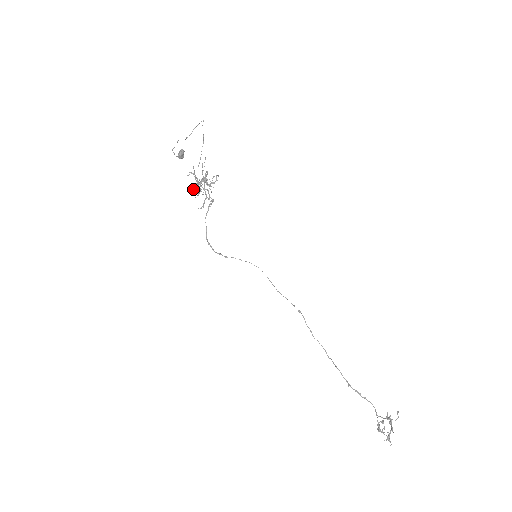
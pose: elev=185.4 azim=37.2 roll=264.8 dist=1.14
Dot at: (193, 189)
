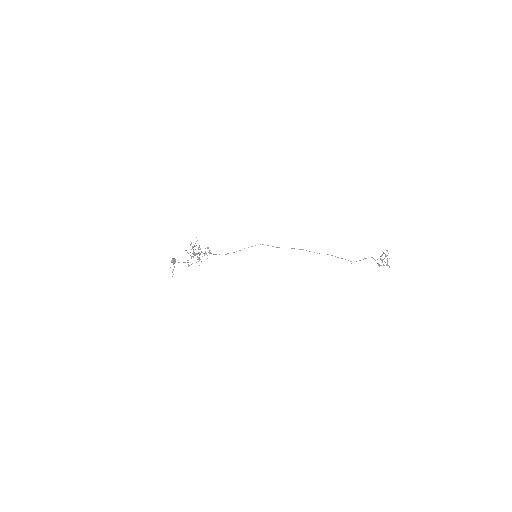
Dot at: occluded
